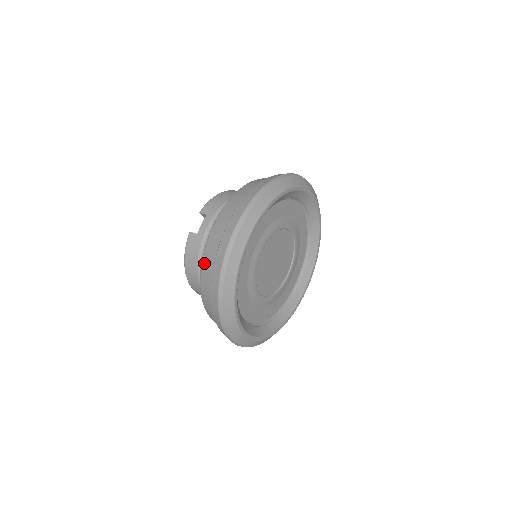
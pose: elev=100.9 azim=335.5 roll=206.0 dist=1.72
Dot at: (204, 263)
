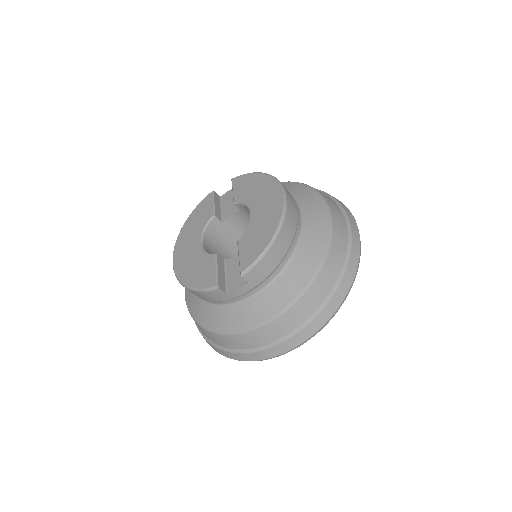
Dot at: (226, 338)
